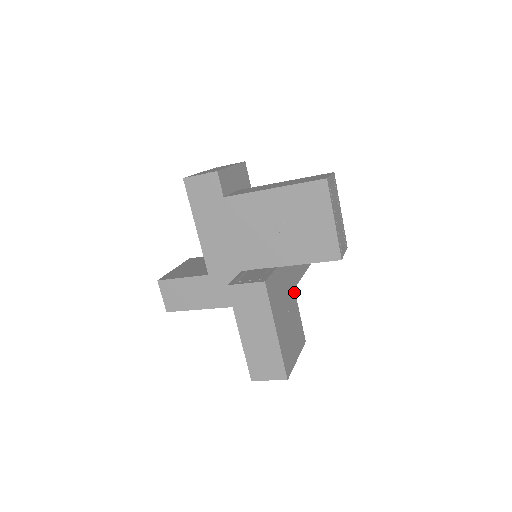
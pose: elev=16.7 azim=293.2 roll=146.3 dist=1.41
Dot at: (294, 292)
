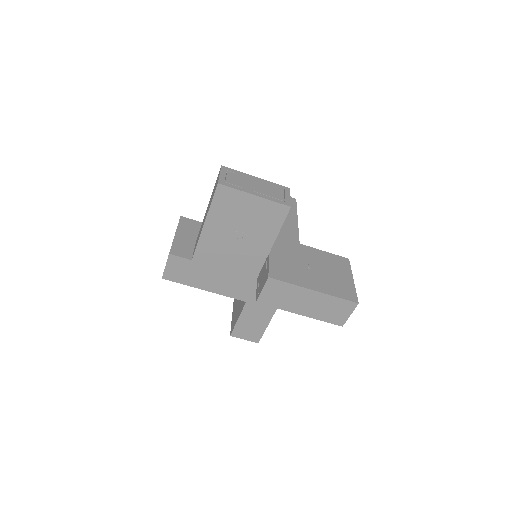
Dot at: (302, 246)
